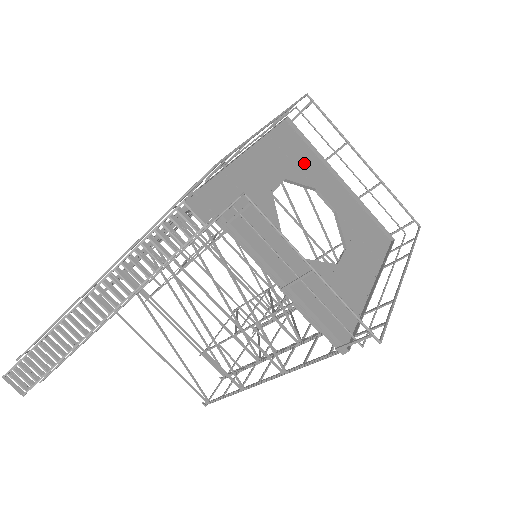
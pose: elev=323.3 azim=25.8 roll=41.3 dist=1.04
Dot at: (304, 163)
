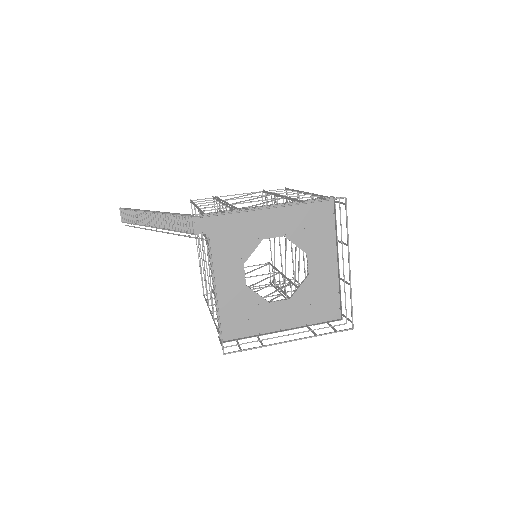
Dot at: (316, 233)
